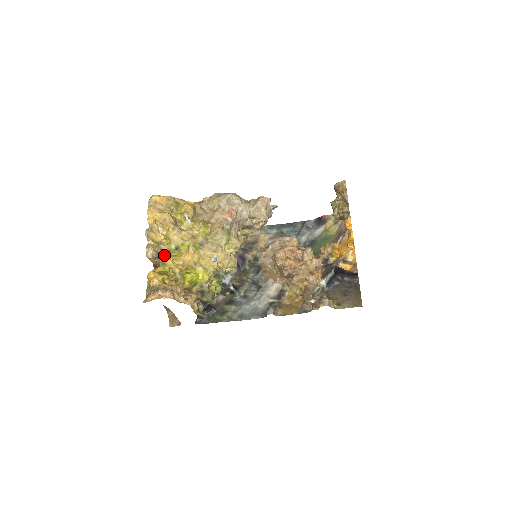
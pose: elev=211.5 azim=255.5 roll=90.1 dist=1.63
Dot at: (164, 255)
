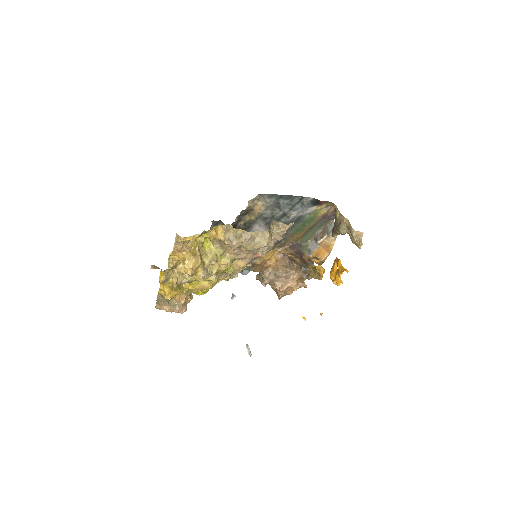
Dot at: occluded
